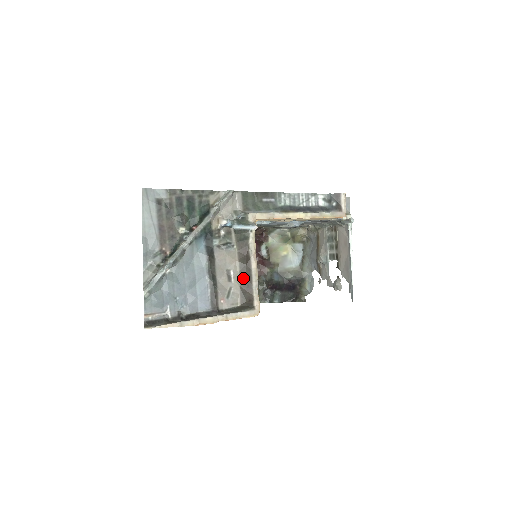
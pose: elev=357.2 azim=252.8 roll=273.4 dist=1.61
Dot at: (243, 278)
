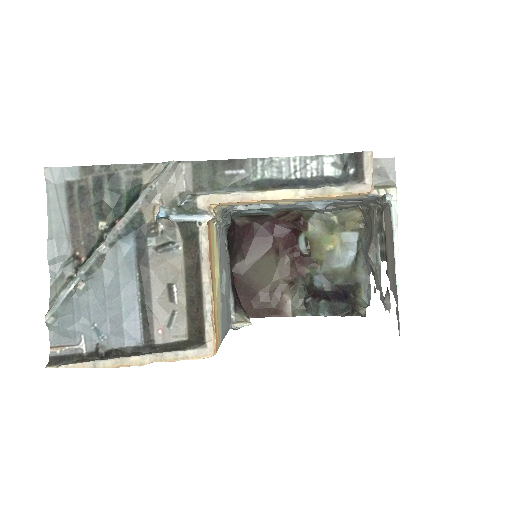
Dot at: (191, 297)
